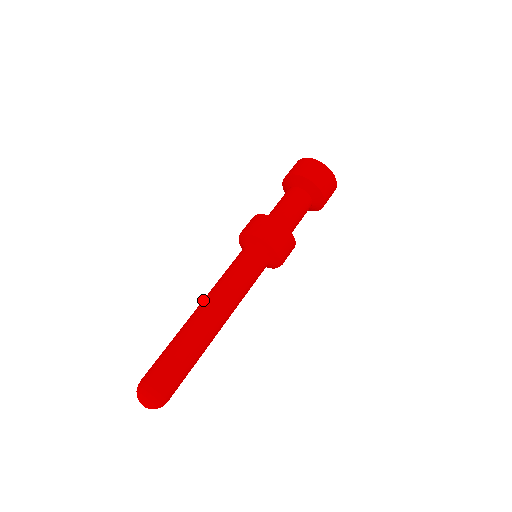
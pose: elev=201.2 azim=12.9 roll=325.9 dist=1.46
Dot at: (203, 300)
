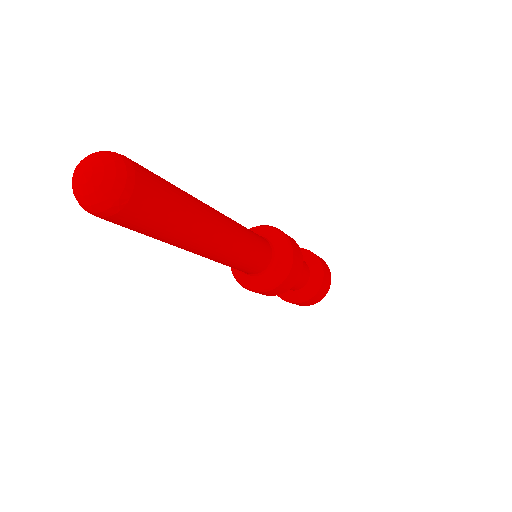
Dot at: occluded
